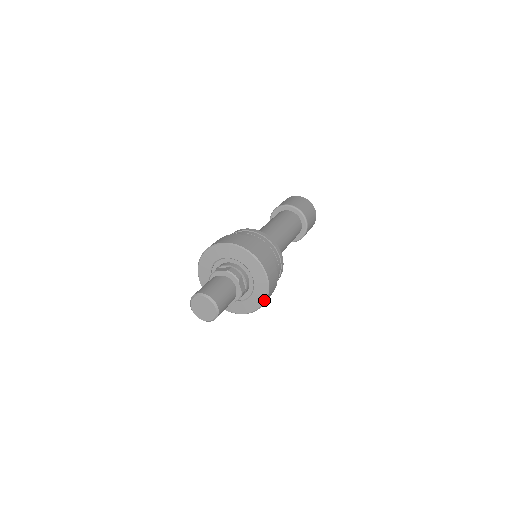
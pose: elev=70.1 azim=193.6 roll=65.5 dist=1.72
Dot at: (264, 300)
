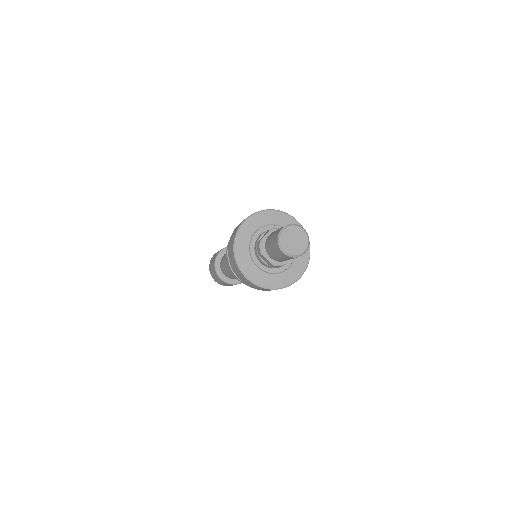
Dot at: occluded
